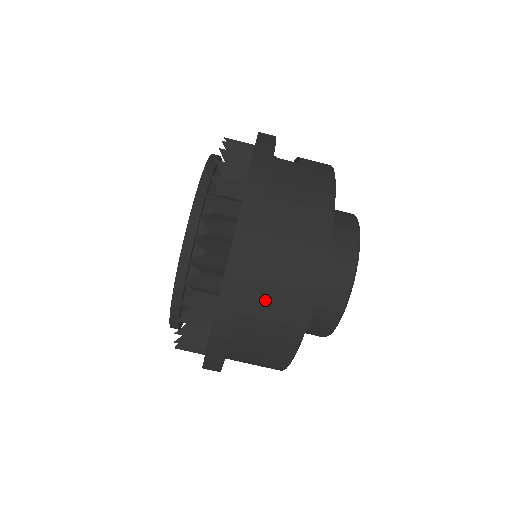
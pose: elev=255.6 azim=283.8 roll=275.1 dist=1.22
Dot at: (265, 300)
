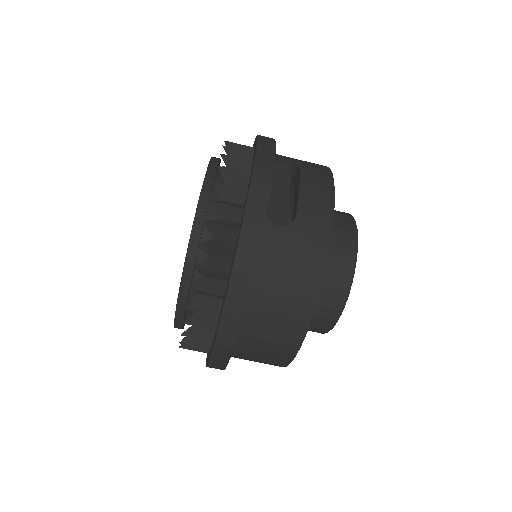
Dot at: (250, 355)
